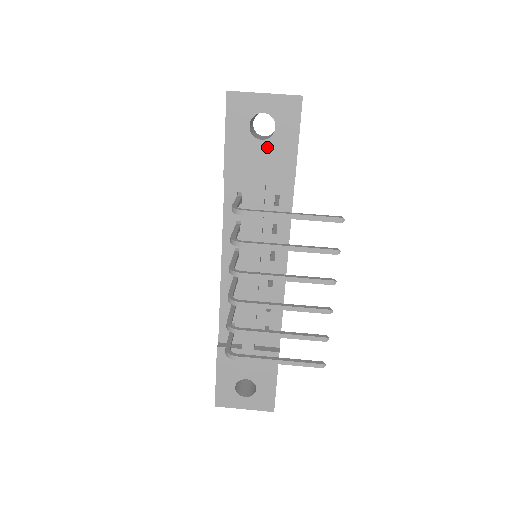
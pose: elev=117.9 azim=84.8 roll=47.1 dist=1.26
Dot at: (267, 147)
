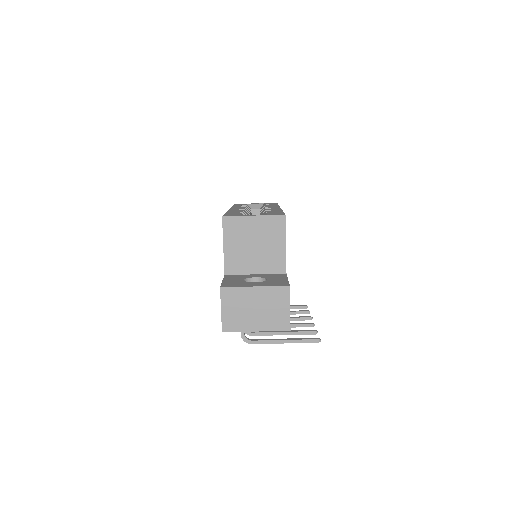
Dot at: occluded
